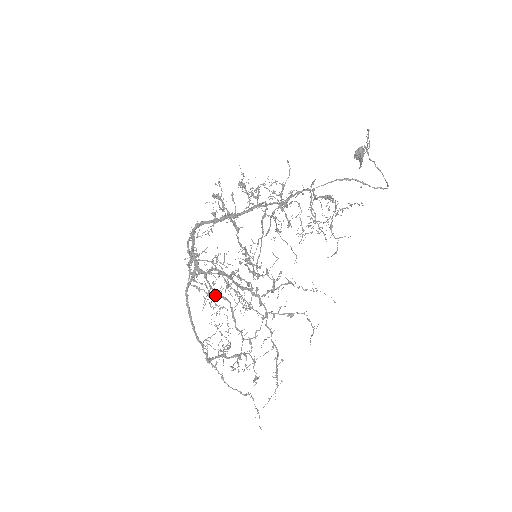
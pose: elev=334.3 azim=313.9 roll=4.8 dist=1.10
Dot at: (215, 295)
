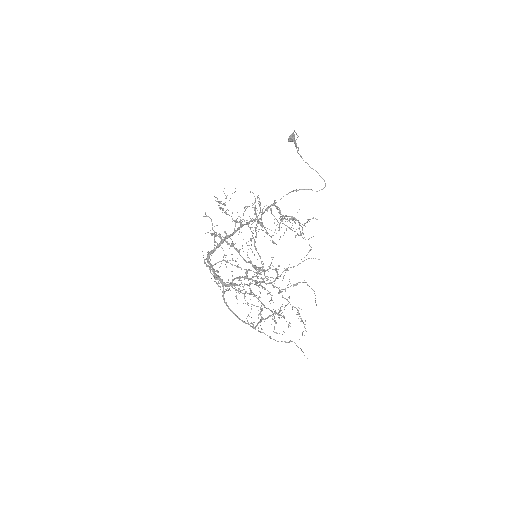
Dot at: (244, 297)
